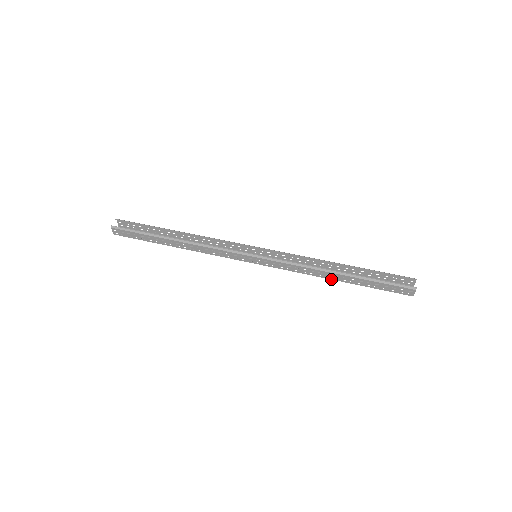
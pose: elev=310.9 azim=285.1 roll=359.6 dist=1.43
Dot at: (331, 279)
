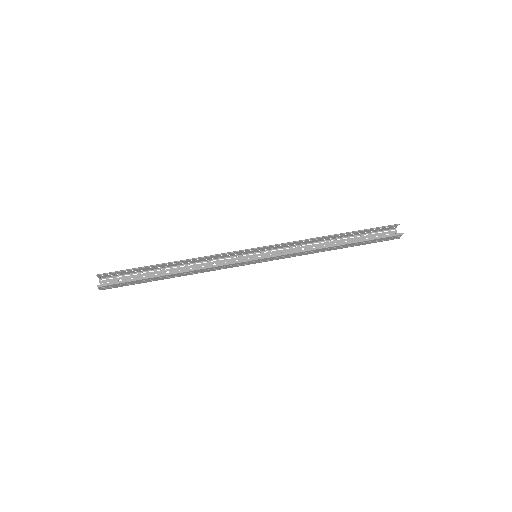
Dot at: (329, 250)
